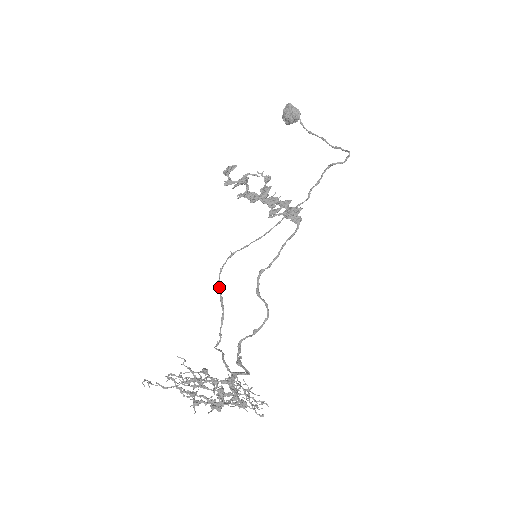
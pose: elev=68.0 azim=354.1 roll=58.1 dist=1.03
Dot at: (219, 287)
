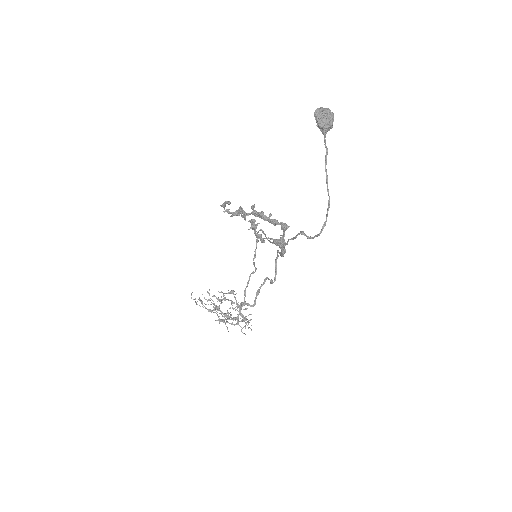
Dot at: (256, 243)
